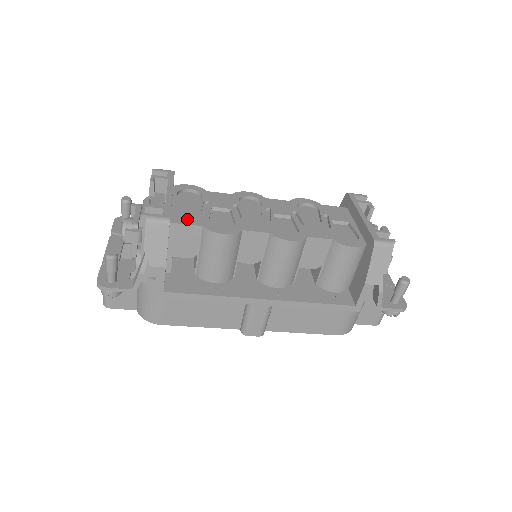
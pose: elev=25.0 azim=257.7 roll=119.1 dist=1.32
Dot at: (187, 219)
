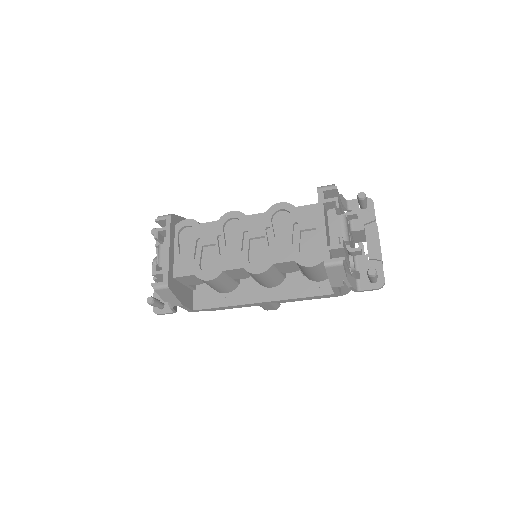
Dot at: (184, 269)
